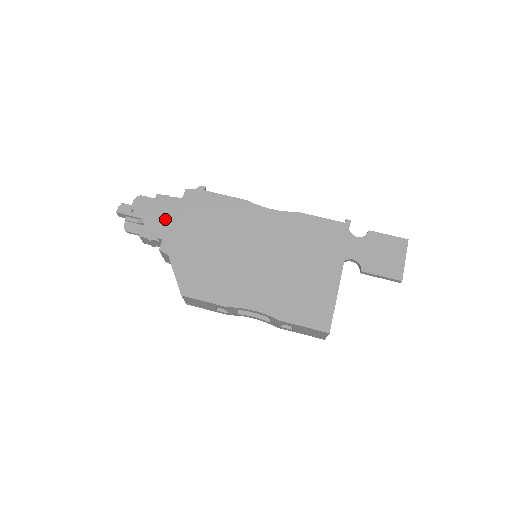
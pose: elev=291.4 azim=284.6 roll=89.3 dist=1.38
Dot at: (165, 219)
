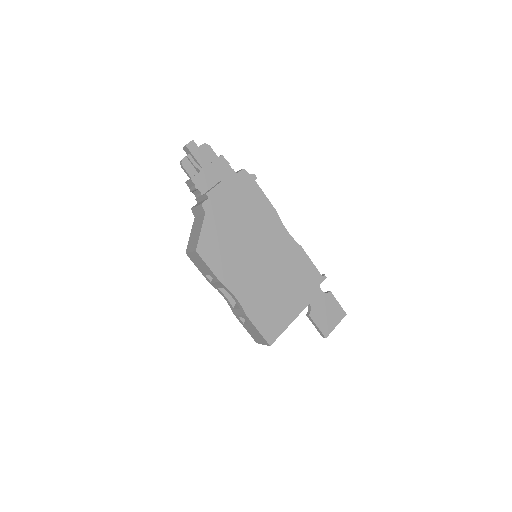
Dot at: (220, 183)
